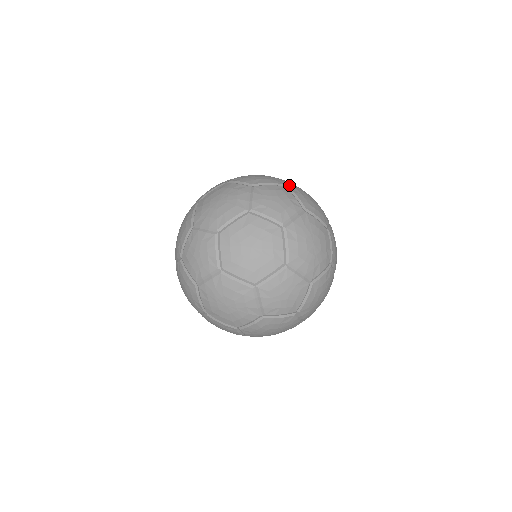
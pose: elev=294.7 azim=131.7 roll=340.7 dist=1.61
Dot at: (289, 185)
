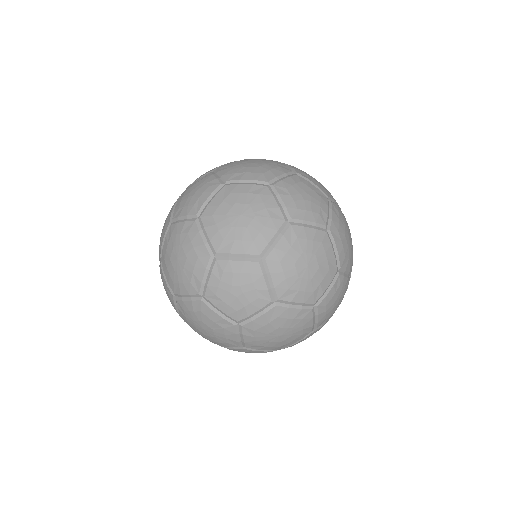
Dot at: (271, 253)
